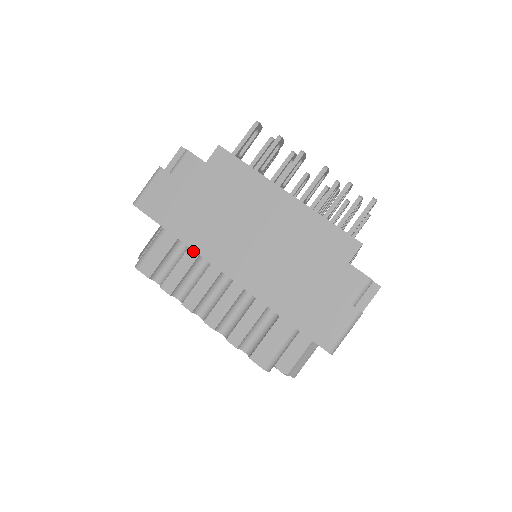
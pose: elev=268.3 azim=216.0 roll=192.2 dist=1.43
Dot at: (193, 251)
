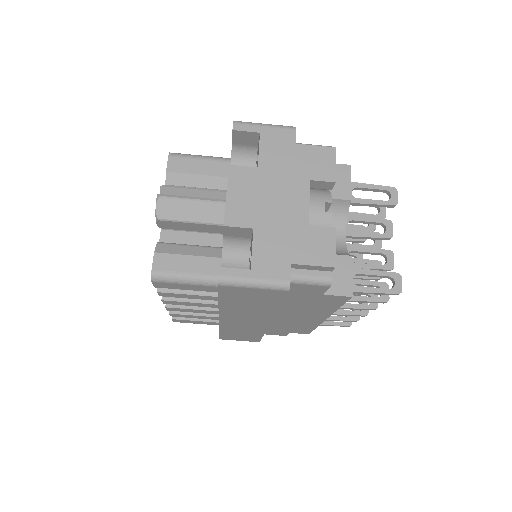
Dot at: occluded
